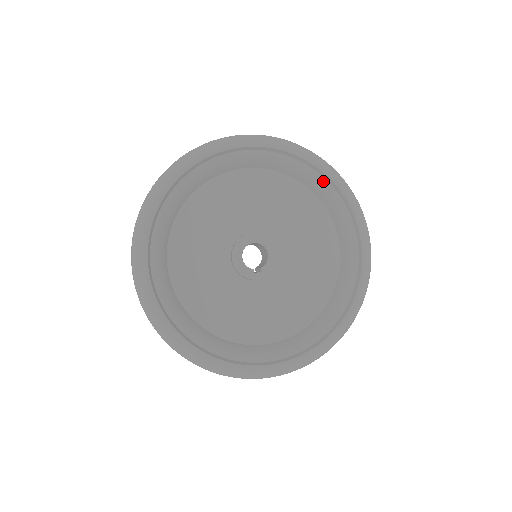
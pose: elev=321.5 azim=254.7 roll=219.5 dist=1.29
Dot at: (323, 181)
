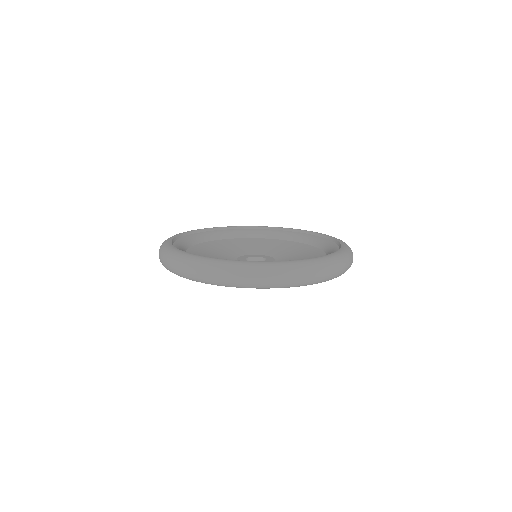
Dot at: (318, 238)
